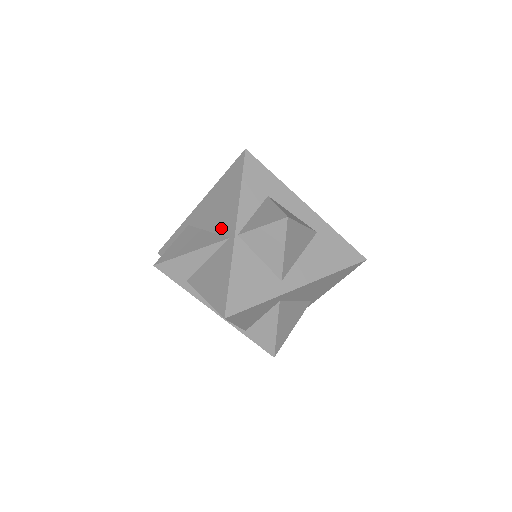
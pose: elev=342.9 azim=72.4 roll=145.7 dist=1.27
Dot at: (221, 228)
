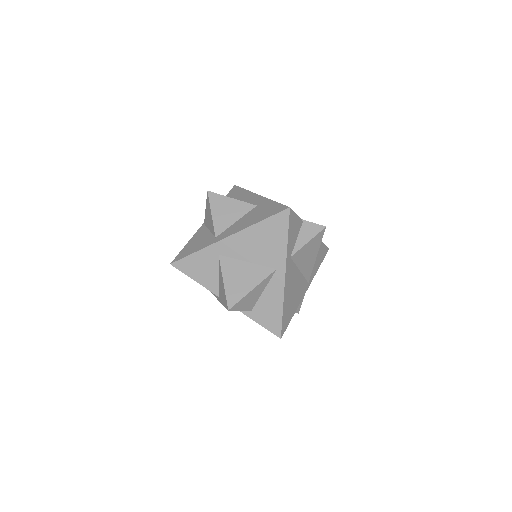
Dot at: occluded
